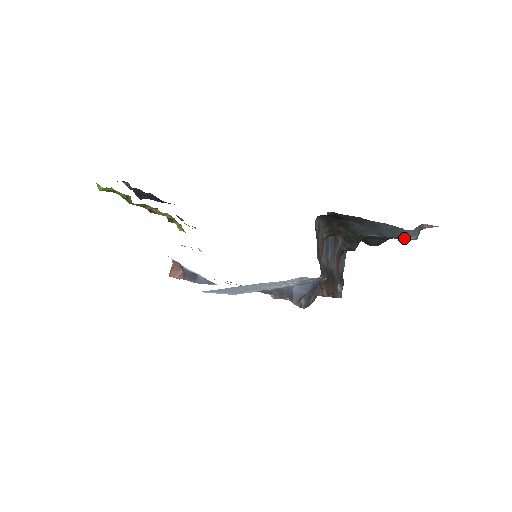
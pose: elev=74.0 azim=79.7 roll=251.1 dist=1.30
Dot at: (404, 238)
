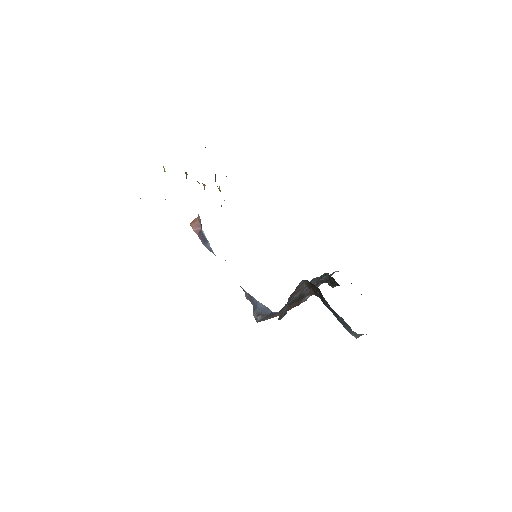
Dot at: (350, 331)
